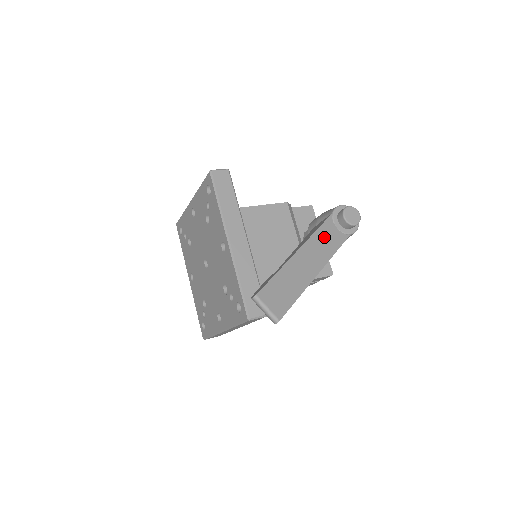
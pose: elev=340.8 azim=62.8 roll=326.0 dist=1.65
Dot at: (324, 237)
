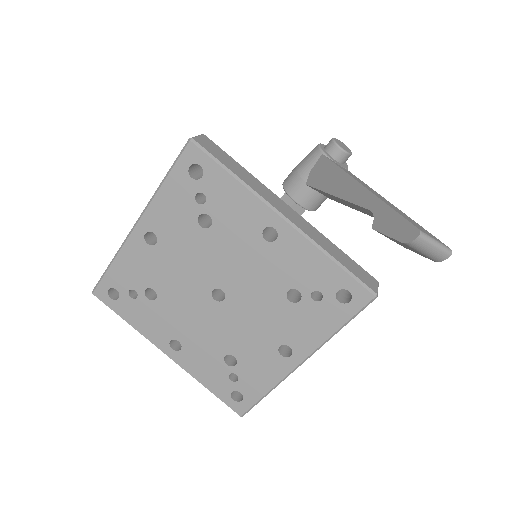
Dot at: (348, 172)
